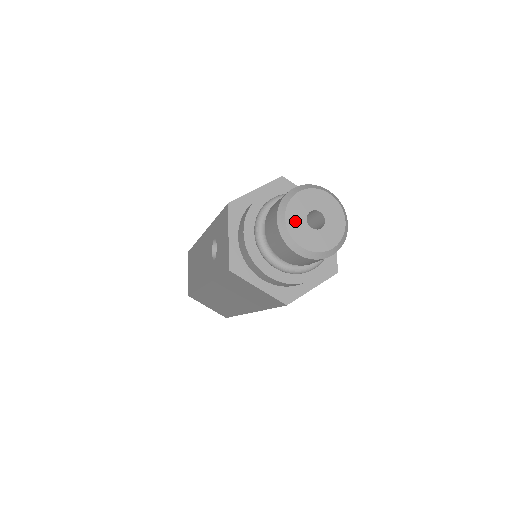
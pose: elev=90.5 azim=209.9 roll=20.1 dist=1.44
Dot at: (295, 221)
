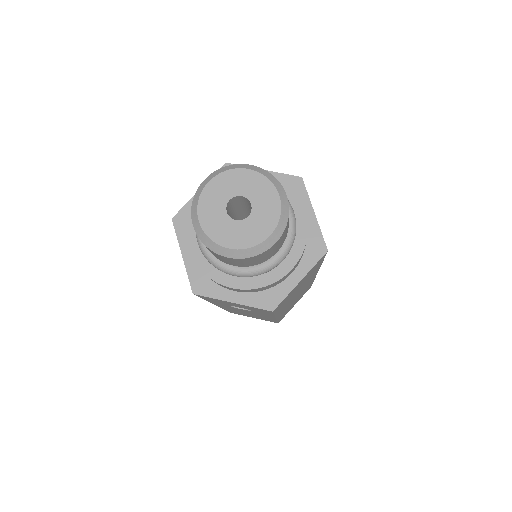
Dot at: (216, 192)
